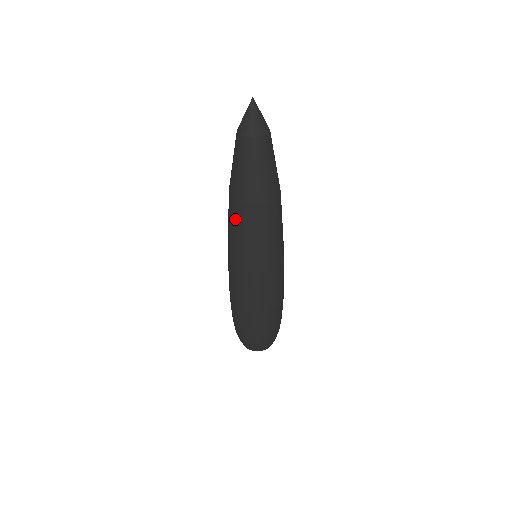
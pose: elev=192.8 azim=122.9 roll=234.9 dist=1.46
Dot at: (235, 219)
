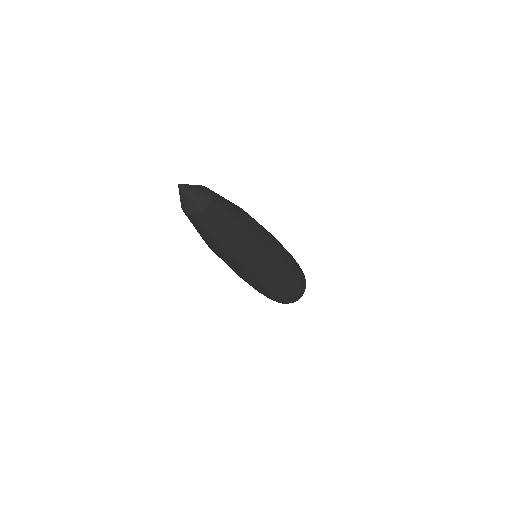
Dot at: occluded
